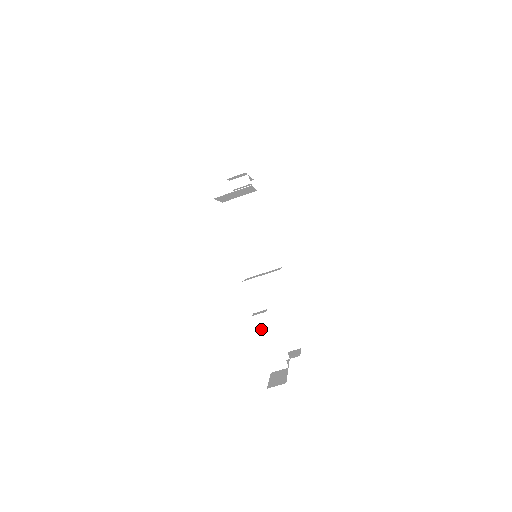
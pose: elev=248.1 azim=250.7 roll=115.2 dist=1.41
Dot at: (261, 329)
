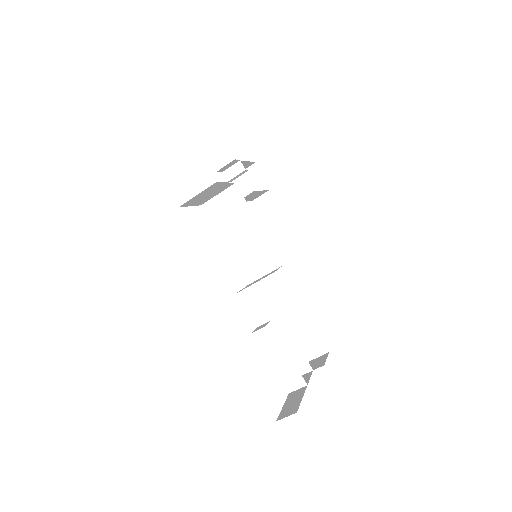
Dot at: (266, 346)
